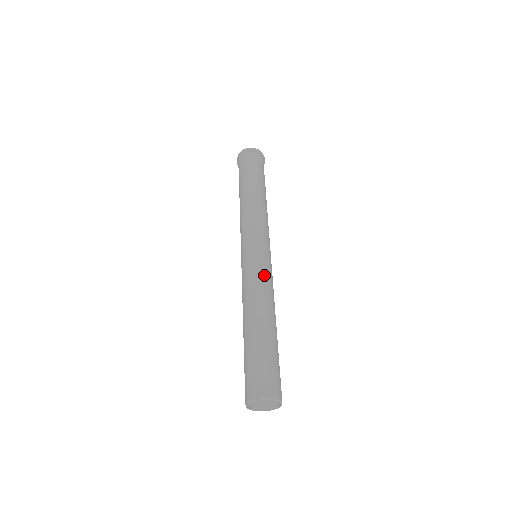
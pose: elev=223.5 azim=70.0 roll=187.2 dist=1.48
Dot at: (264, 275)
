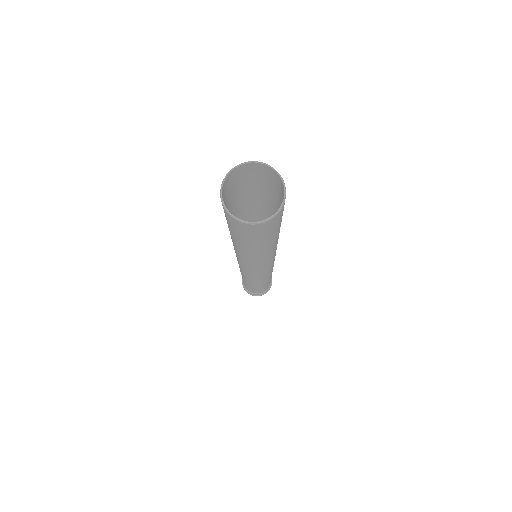
Dot at: occluded
